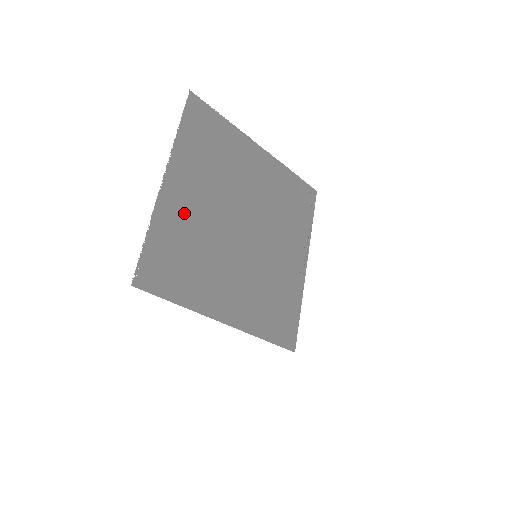
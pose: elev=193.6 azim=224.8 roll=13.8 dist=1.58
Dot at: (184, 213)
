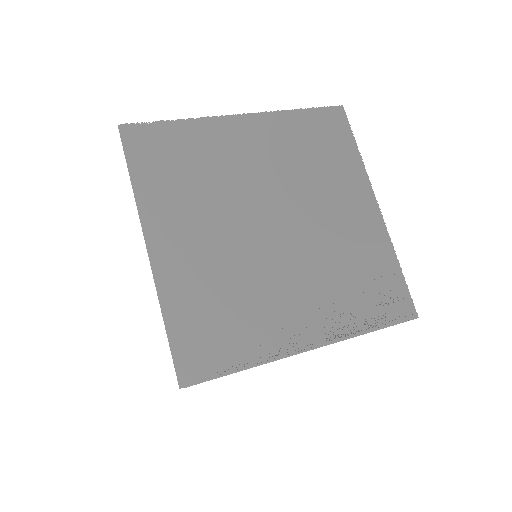
Dot at: (227, 147)
